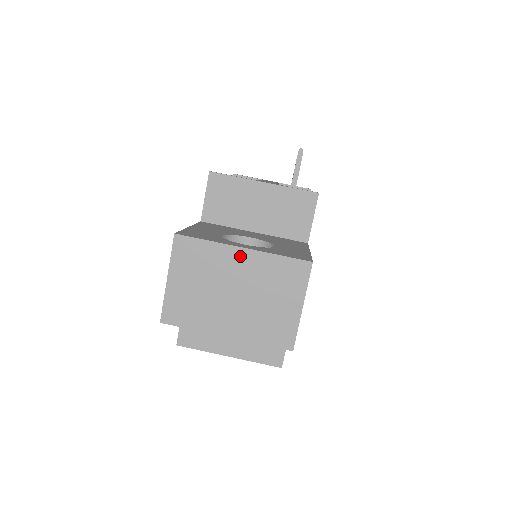
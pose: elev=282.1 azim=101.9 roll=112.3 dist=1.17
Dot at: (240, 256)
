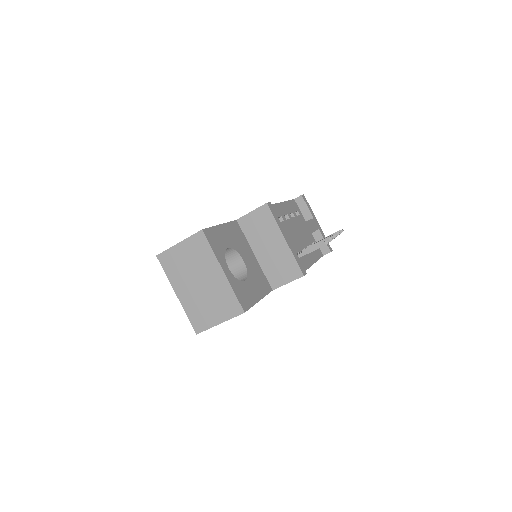
Dot at: (218, 273)
